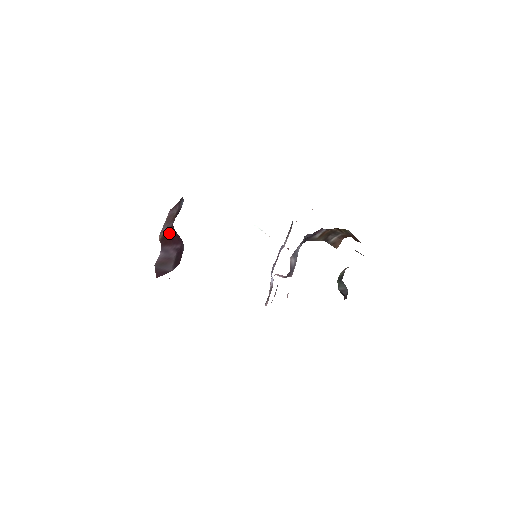
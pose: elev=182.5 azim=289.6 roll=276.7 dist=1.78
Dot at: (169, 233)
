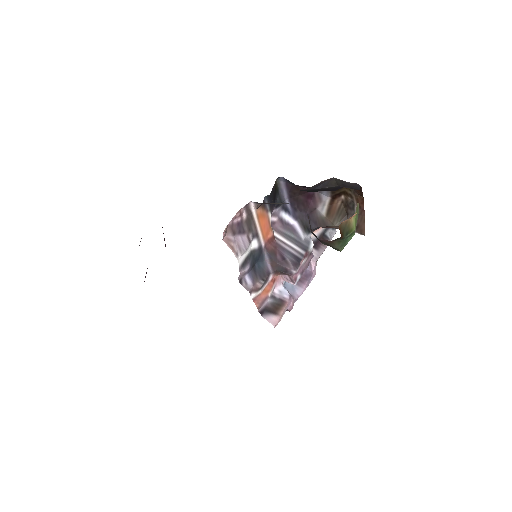
Dot at: occluded
